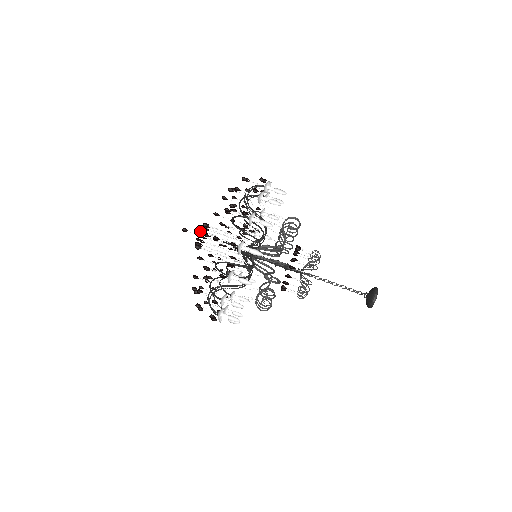
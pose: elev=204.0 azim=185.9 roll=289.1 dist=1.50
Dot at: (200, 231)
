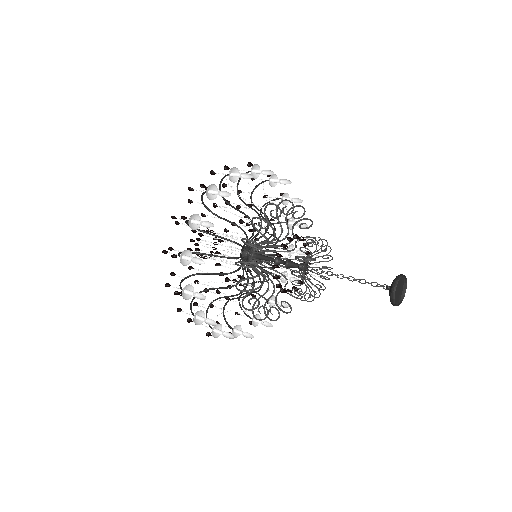
Dot at: (206, 230)
